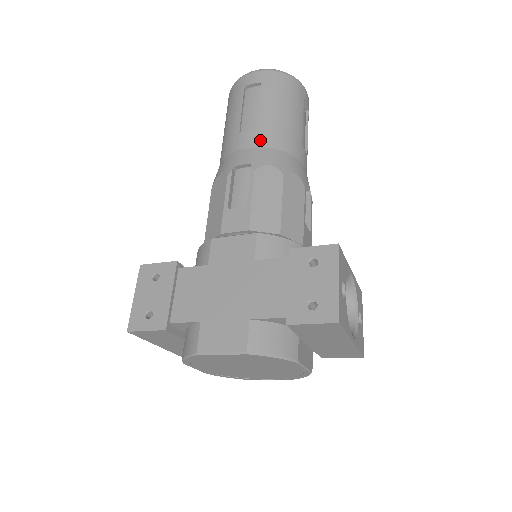
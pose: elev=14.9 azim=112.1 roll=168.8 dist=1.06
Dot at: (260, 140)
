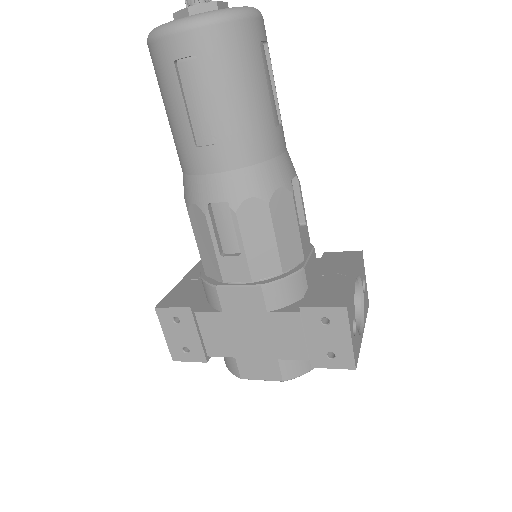
Dot at: (227, 160)
